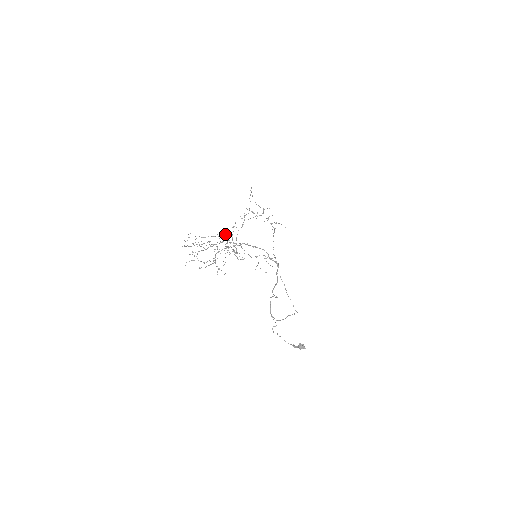
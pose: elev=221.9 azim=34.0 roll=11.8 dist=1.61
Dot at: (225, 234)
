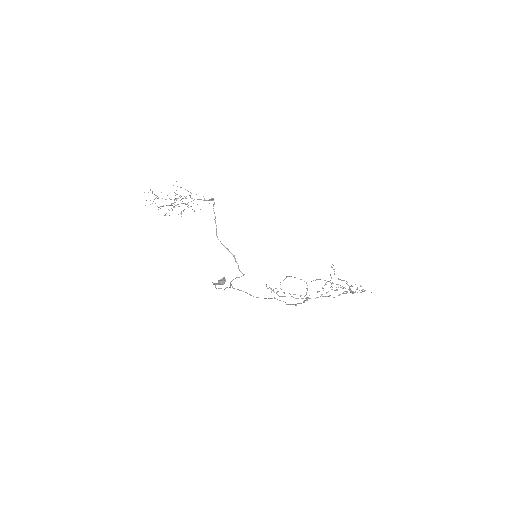
Dot at: occluded
